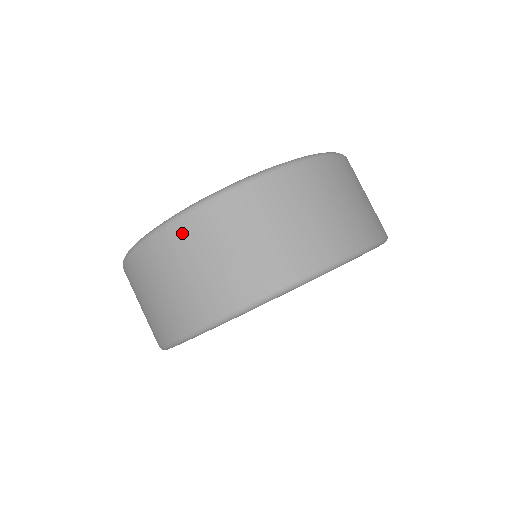
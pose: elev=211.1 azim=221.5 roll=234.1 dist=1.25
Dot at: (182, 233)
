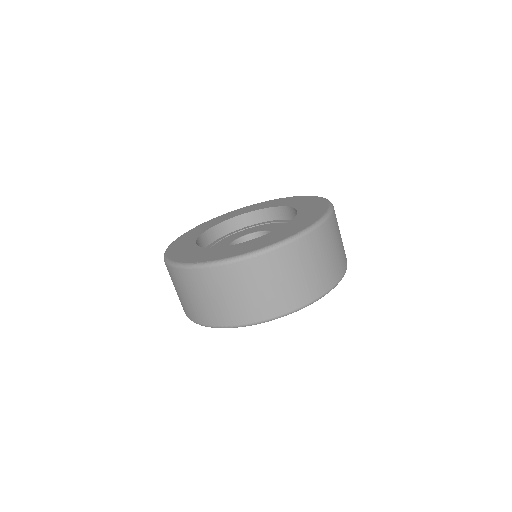
Dot at: (265, 263)
